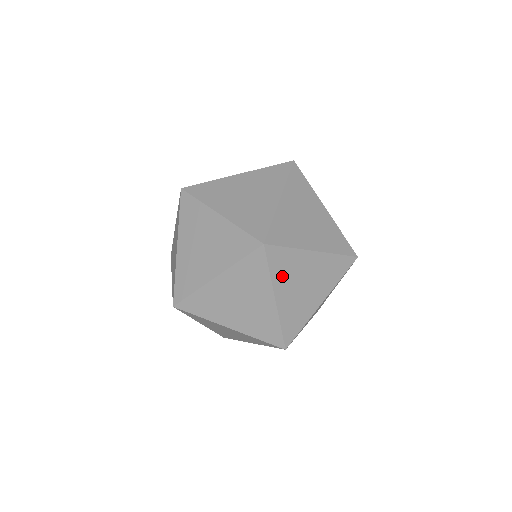
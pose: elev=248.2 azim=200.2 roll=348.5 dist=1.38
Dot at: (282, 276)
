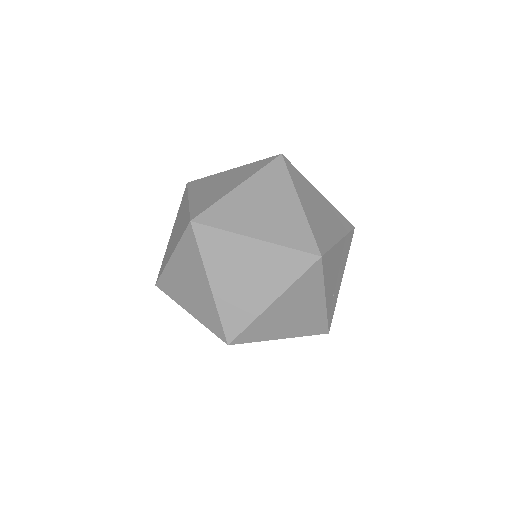
Dot at: (268, 332)
